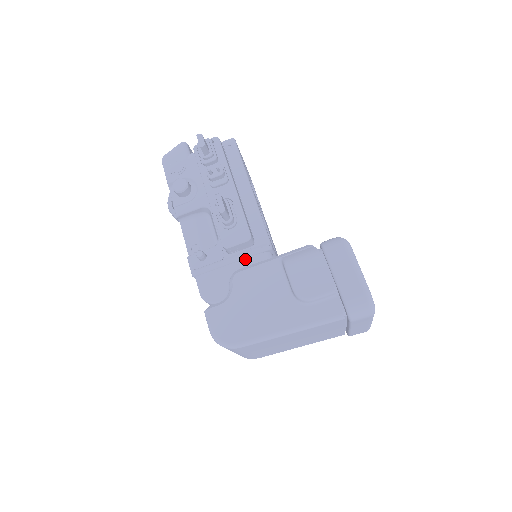
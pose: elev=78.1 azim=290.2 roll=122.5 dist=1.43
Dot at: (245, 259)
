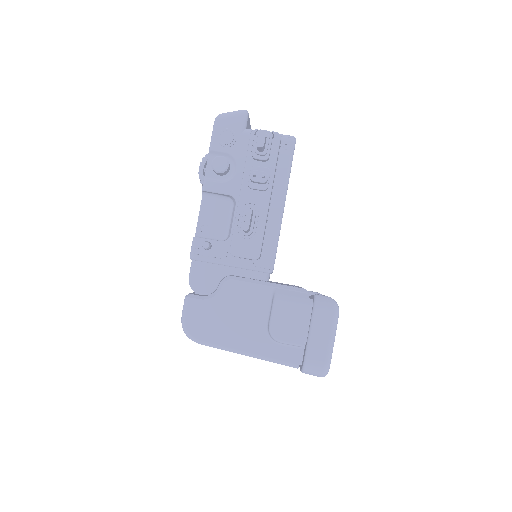
Dot at: (244, 269)
